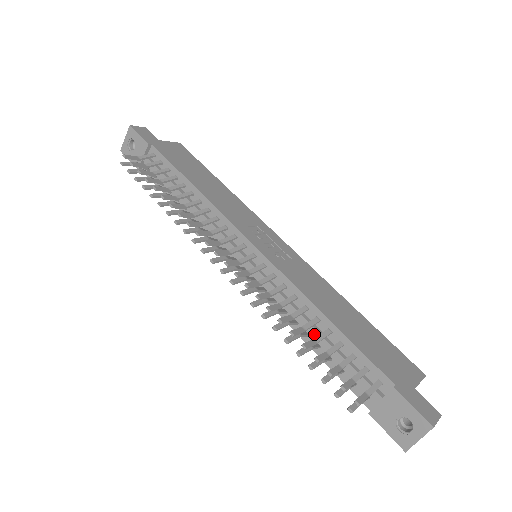
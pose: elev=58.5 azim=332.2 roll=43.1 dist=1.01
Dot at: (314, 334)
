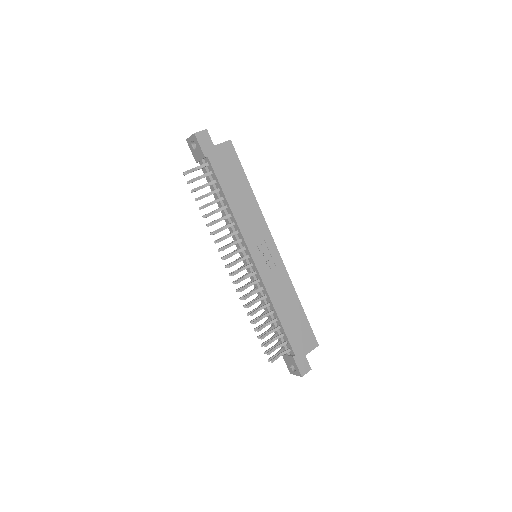
Dot at: (269, 316)
